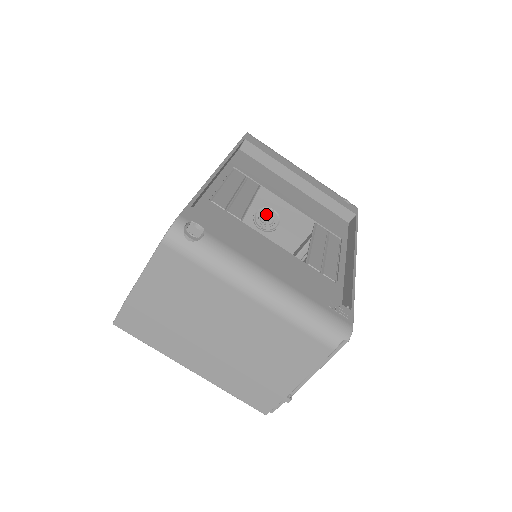
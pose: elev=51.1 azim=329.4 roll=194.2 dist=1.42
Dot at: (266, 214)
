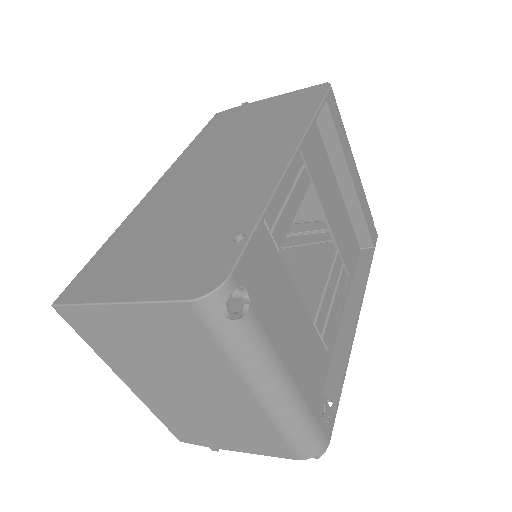
Dot at: occluded
